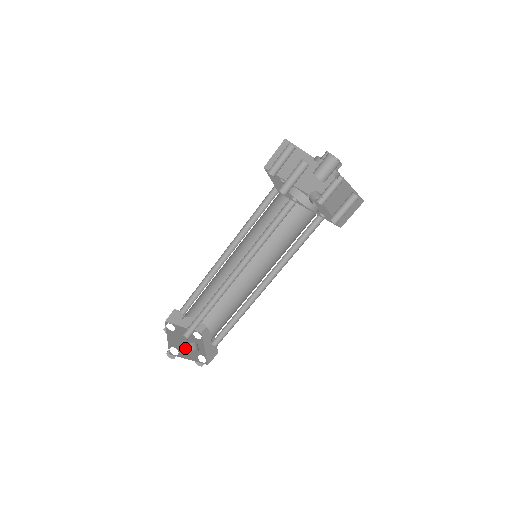
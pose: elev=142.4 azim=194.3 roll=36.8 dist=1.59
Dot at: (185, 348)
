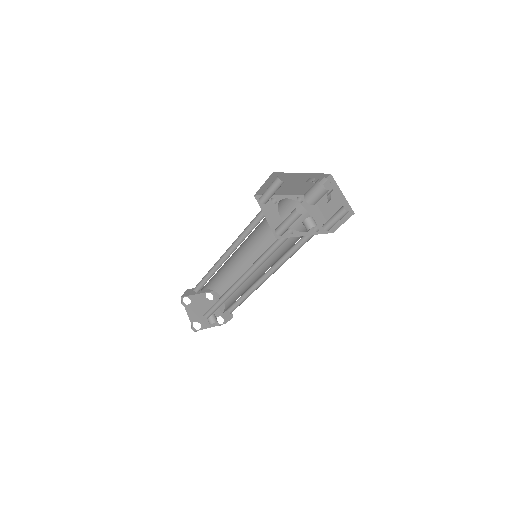
Dot at: (204, 317)
